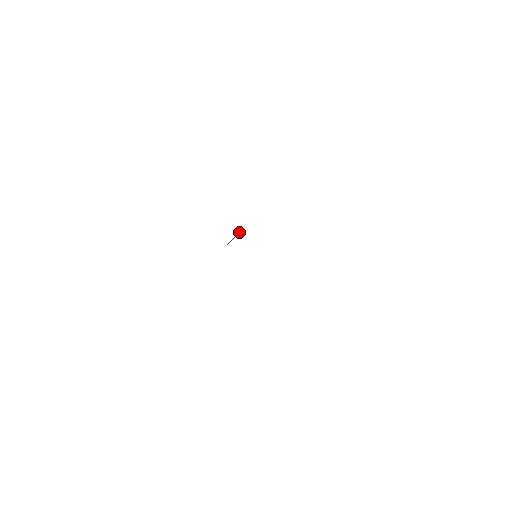
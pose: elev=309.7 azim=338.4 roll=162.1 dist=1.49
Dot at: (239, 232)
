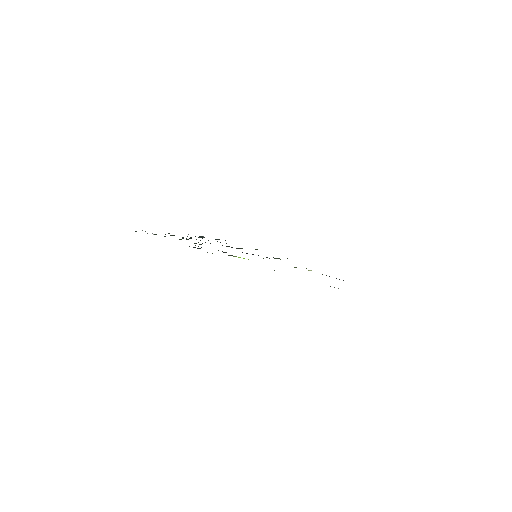
Dot at: occluded
